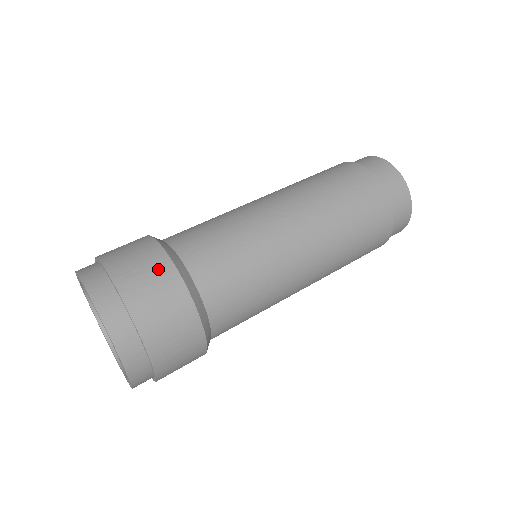
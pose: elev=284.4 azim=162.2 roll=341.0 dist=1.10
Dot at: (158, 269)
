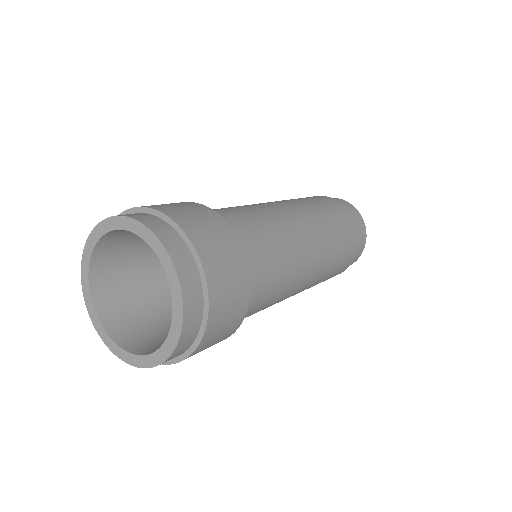
Dot at: (226, 238)
